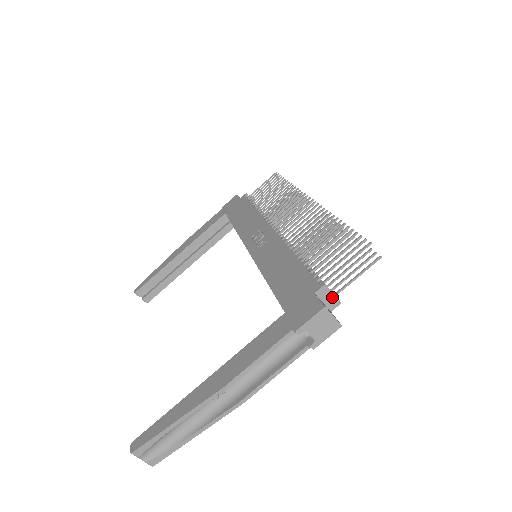
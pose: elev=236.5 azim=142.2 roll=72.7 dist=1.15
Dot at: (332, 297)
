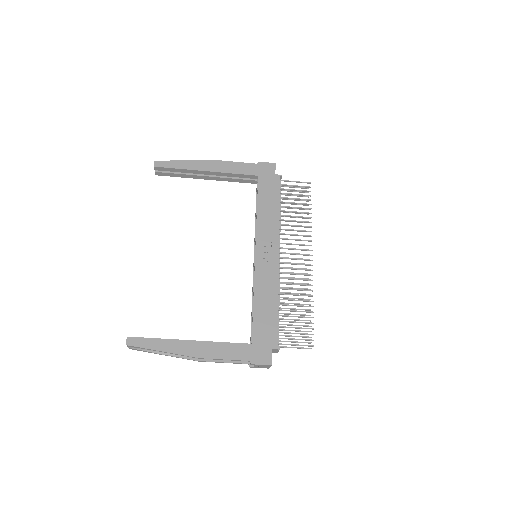
Dot at: (277, 351)
